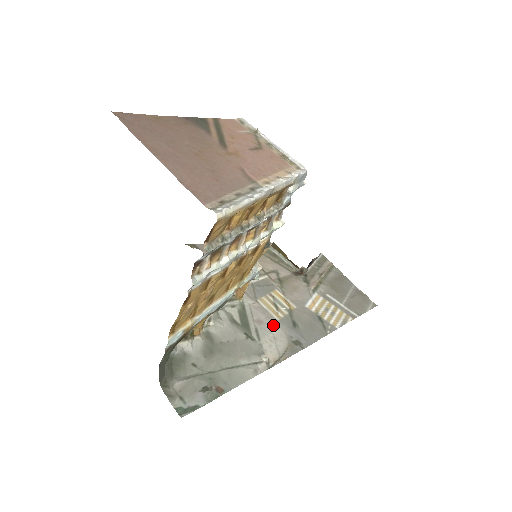
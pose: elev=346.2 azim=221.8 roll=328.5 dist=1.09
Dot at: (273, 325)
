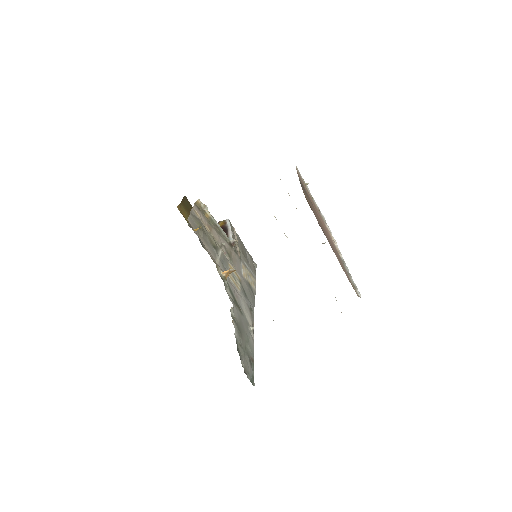
Dot at: (241, 297)
